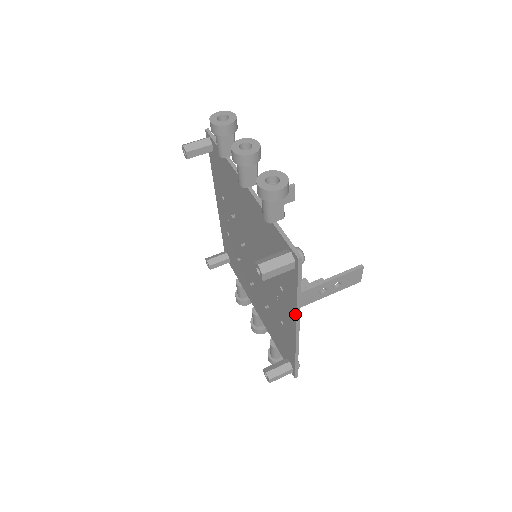
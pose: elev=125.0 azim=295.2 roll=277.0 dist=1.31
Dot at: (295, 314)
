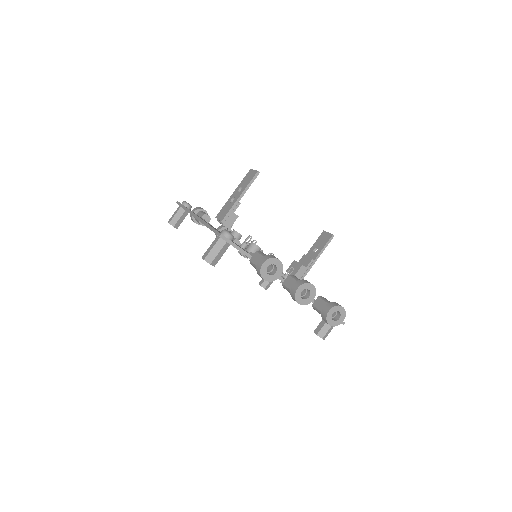
Dot at: occluded
